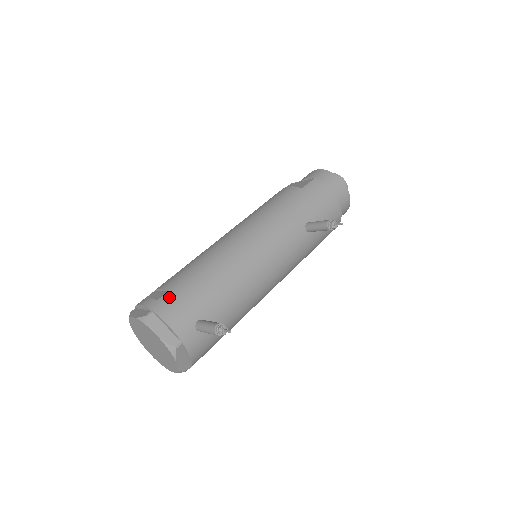
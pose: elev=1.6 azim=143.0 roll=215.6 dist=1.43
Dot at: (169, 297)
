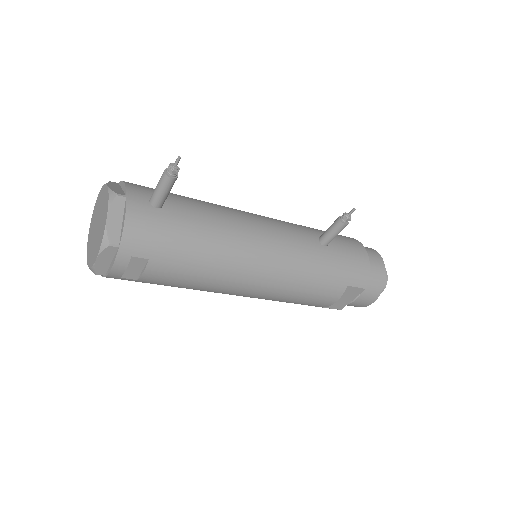
Dot at: occluded
